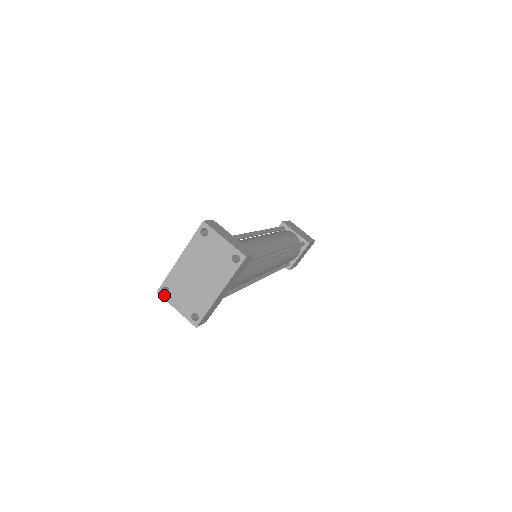
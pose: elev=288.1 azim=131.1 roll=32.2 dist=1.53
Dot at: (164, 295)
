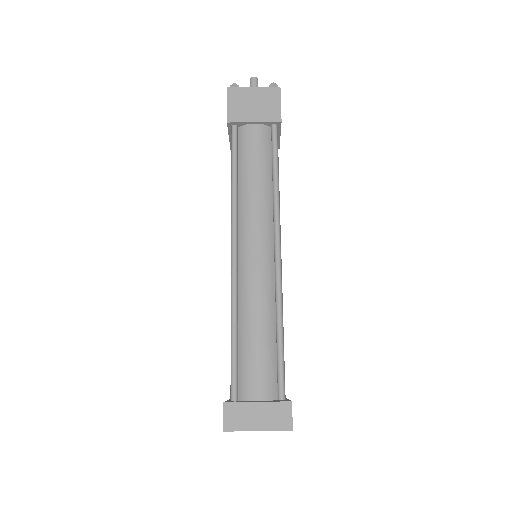
Dot at: occluded
